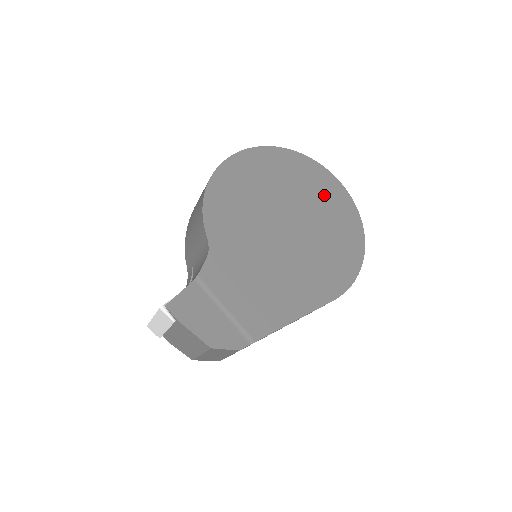
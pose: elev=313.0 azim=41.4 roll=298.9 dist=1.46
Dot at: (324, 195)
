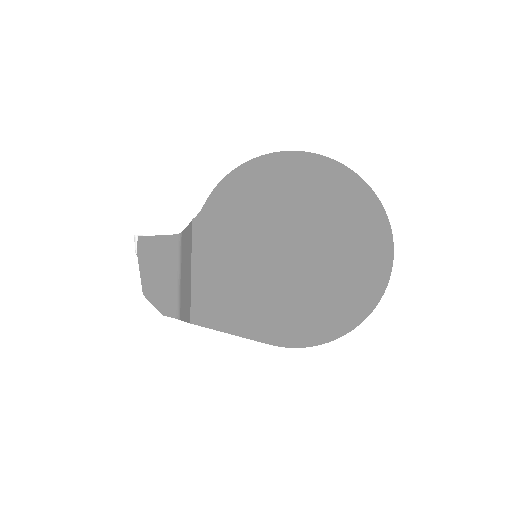
Dot at: (360, 247)
